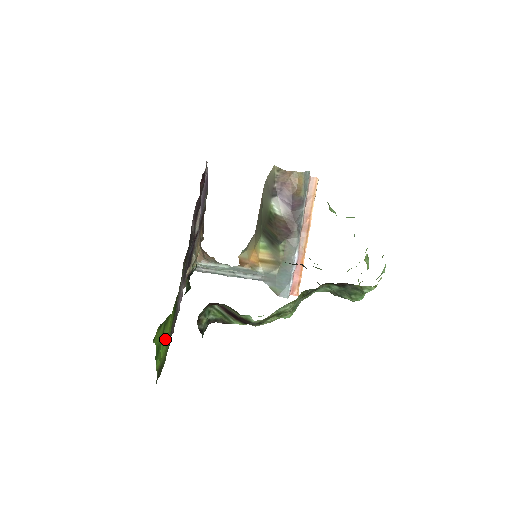
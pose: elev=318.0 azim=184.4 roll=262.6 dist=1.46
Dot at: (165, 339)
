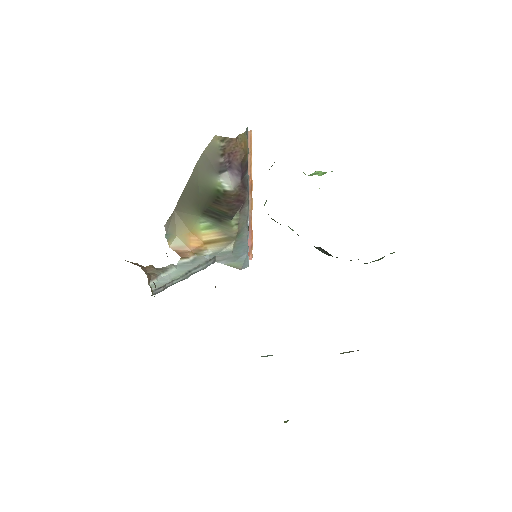
Dot at: occluded
